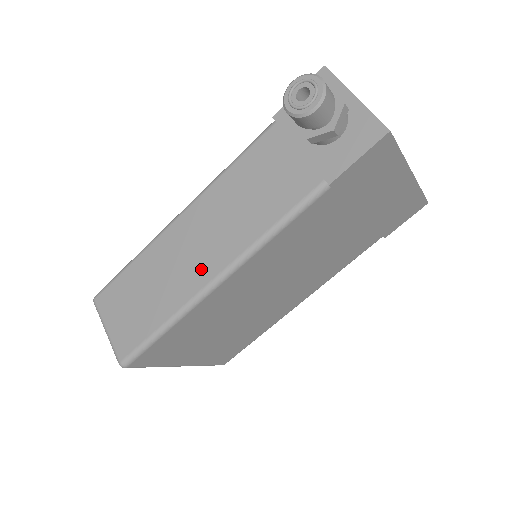
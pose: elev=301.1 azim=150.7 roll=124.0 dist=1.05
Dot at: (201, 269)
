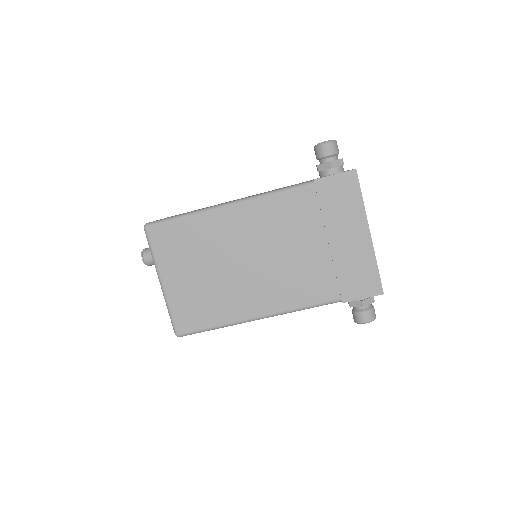
Dot at: (226, 202)
